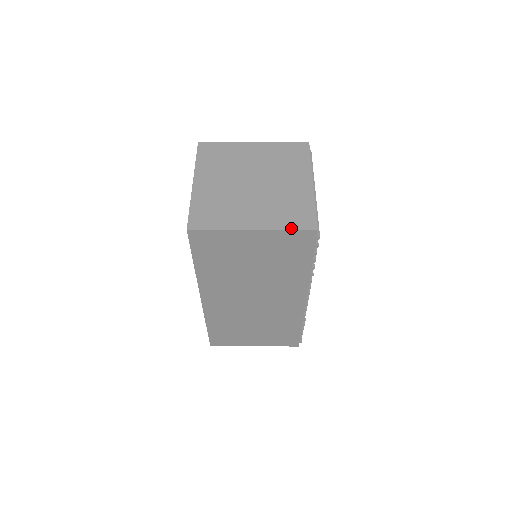
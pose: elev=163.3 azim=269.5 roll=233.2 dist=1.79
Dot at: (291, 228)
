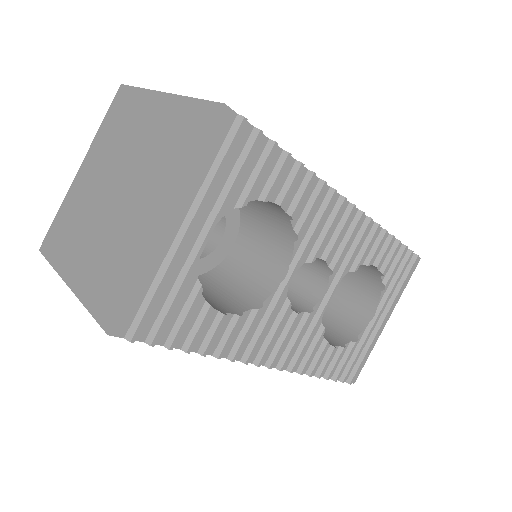
Dot at: (91, 309)
